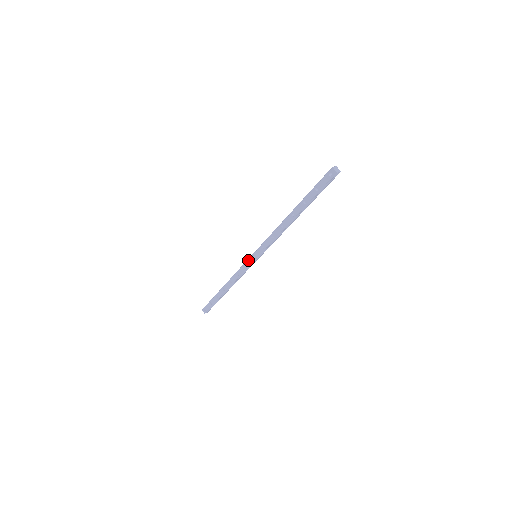
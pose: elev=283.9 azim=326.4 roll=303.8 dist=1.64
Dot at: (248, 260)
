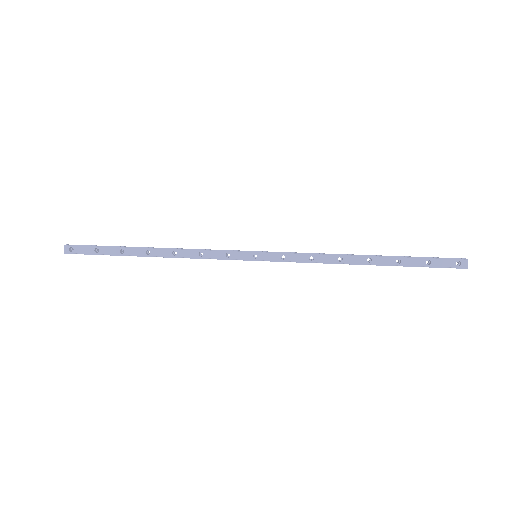
Dot at: (240, 252)
